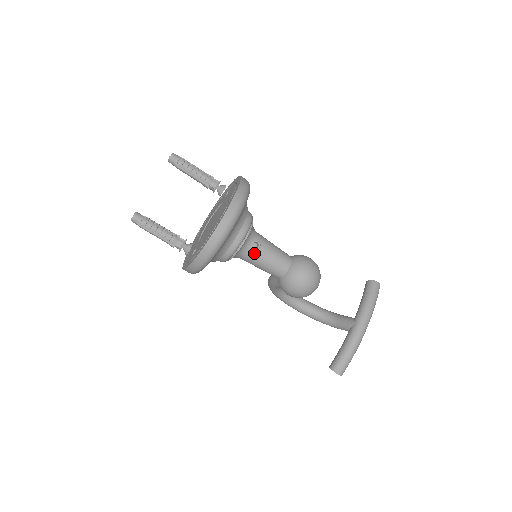
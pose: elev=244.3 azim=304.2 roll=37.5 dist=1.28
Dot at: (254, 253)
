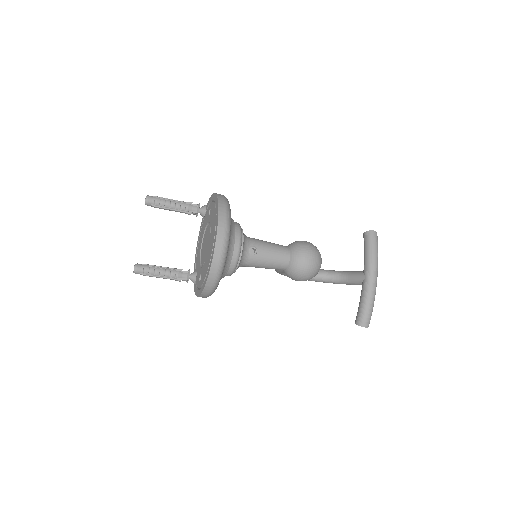
Dot at: (254, 259)
